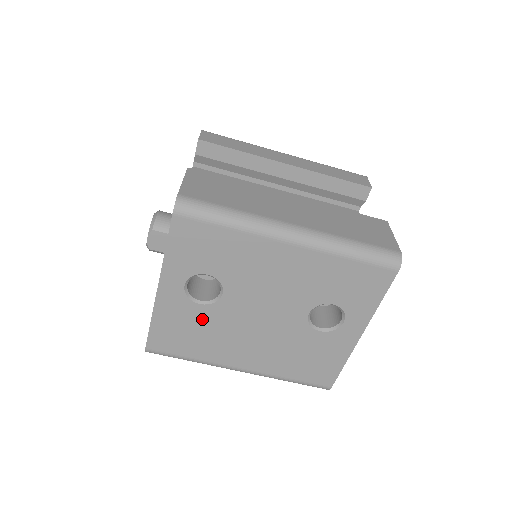
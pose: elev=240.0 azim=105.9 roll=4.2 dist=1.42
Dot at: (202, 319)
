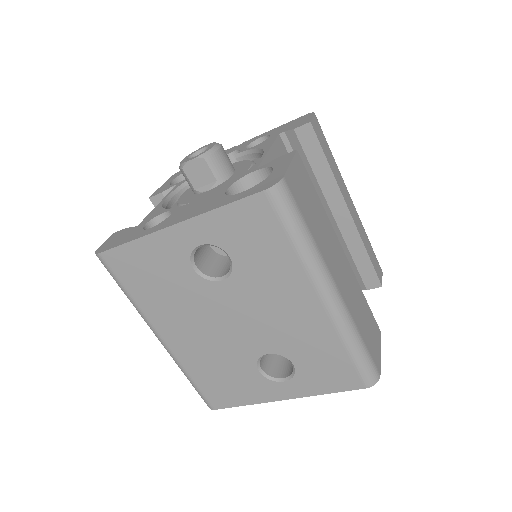
Dot at: (180, 280)
